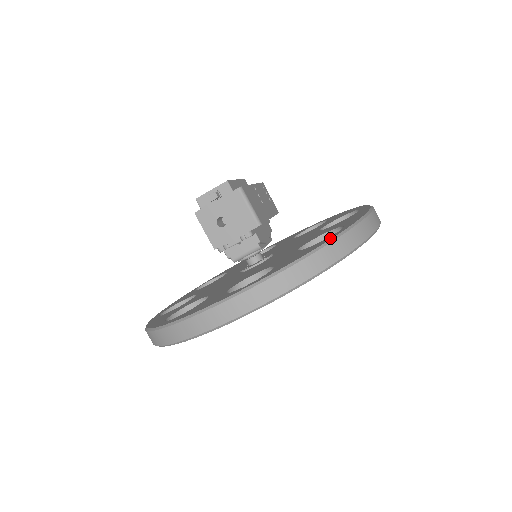
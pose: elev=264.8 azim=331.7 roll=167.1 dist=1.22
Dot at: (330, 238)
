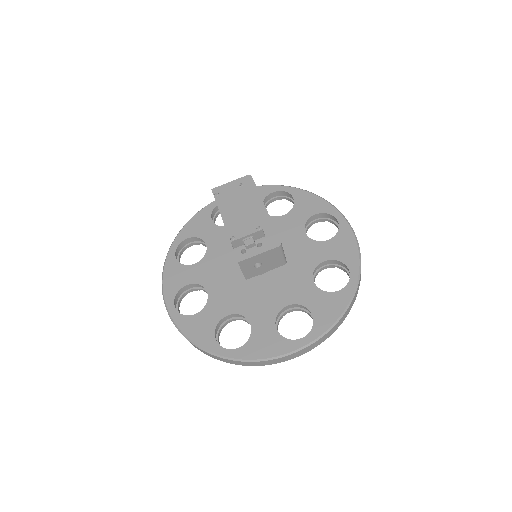
Dot at: (350, 294)
